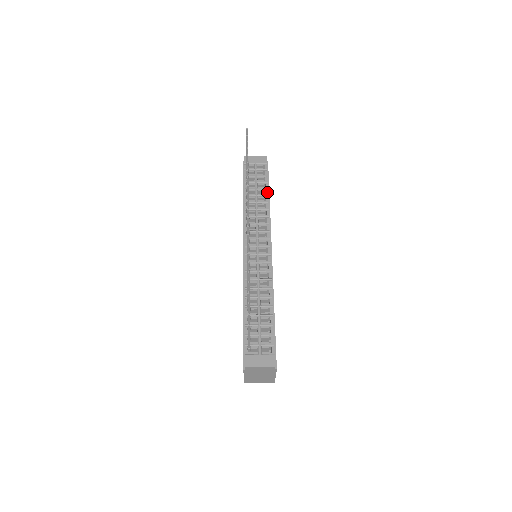
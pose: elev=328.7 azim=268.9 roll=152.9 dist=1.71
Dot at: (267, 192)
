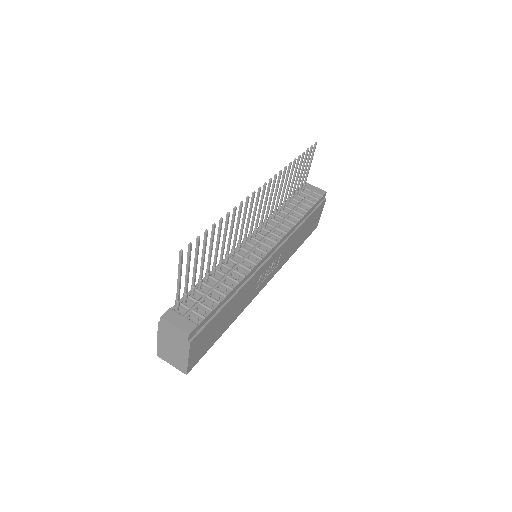
Dot at: (305, 213)
